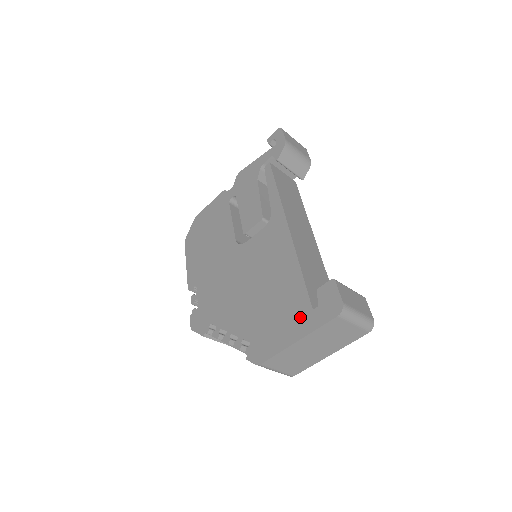
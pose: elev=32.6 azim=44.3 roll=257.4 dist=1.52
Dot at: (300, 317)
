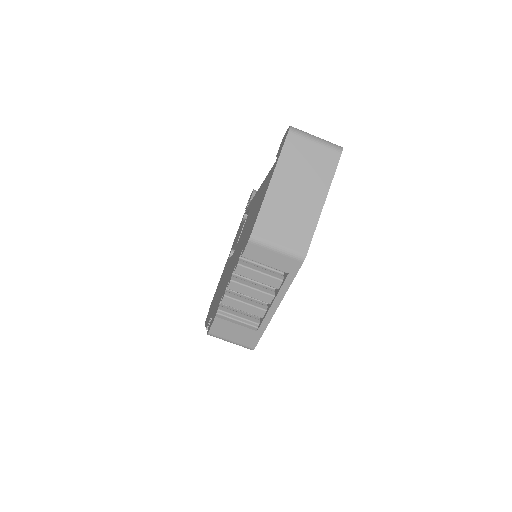
Dot at: (269, 177)
